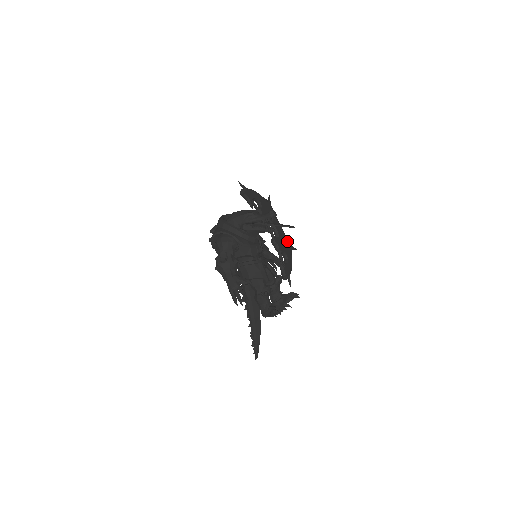
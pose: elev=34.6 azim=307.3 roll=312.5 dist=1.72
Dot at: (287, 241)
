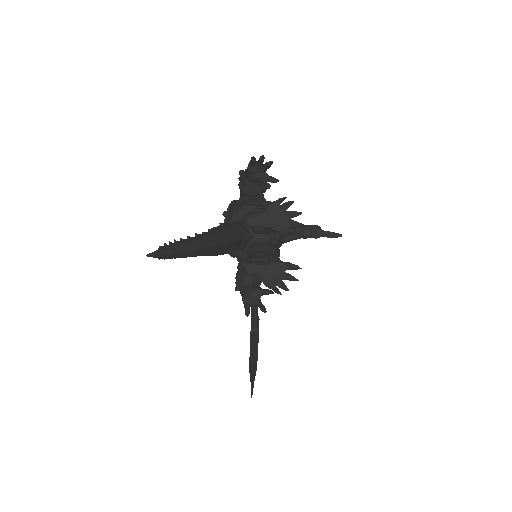
Dot at: occluded
